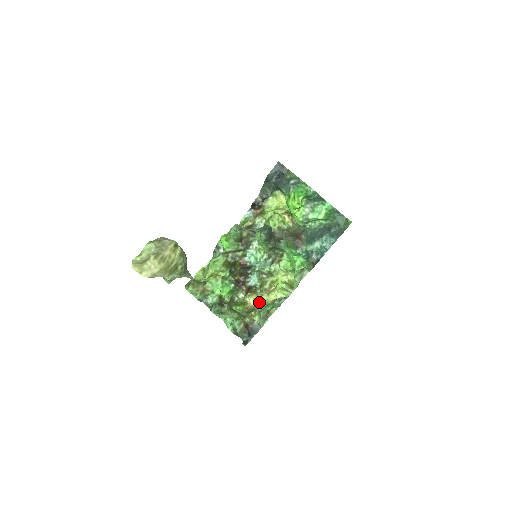
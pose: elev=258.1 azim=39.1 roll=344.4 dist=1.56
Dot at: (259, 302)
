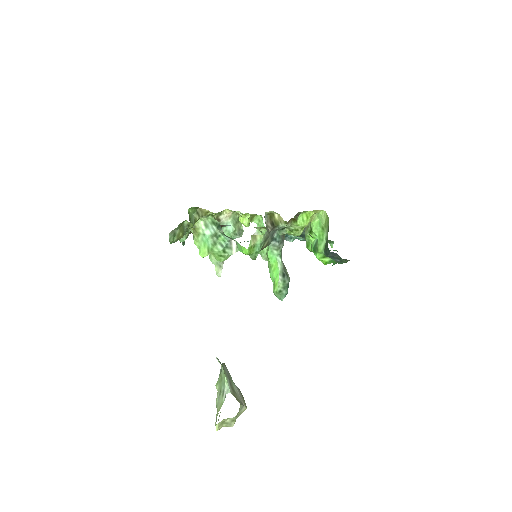
Dot at: (215, 213)
